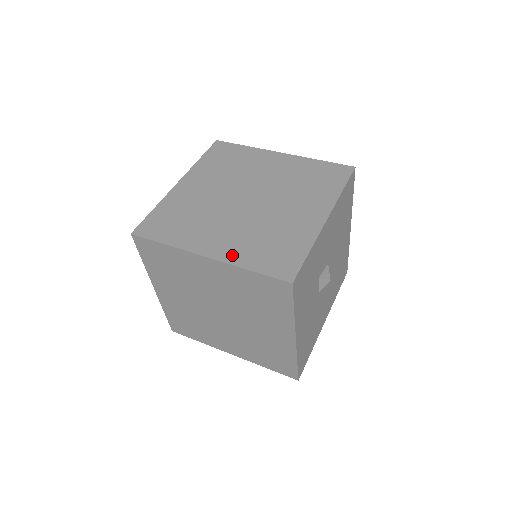
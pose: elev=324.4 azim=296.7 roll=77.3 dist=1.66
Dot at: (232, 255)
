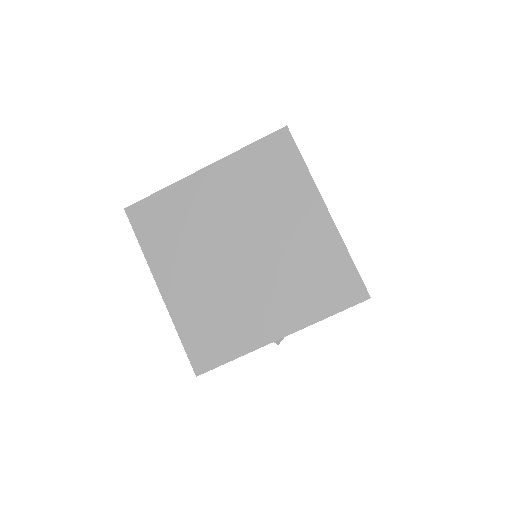
Dot at: (178, 308)
